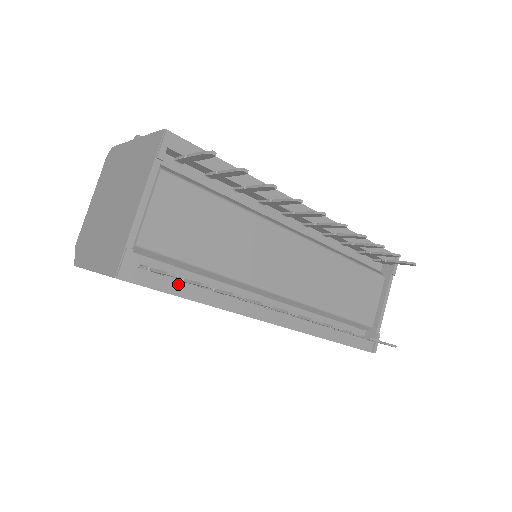
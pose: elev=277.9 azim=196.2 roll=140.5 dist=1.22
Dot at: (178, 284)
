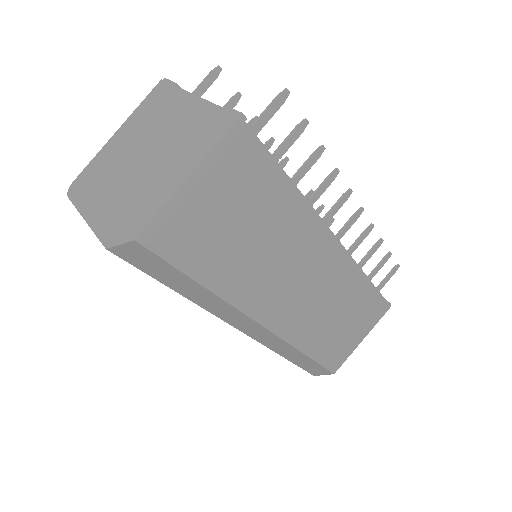
Dot at: occluded
